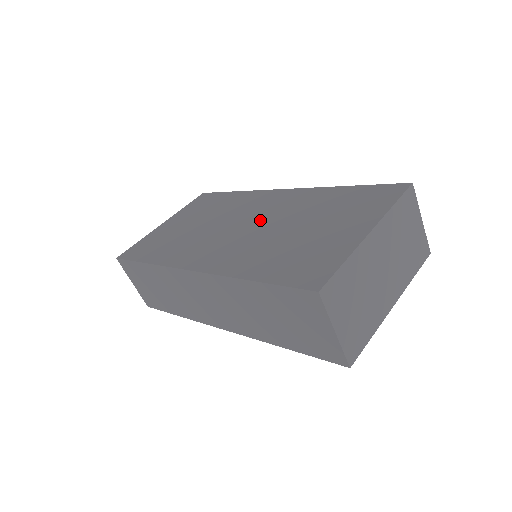
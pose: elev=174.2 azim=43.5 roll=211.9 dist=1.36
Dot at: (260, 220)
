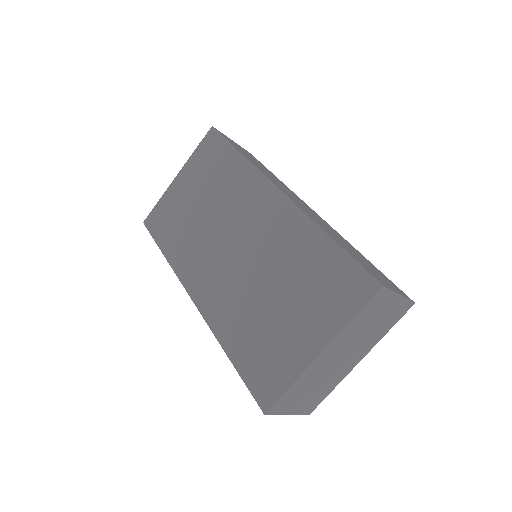
Dot at: (248, 248)
